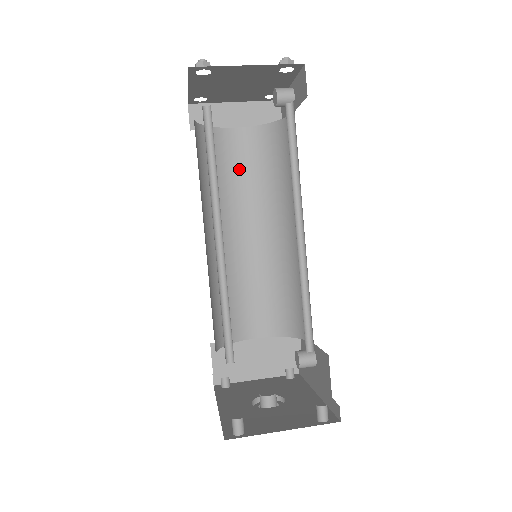
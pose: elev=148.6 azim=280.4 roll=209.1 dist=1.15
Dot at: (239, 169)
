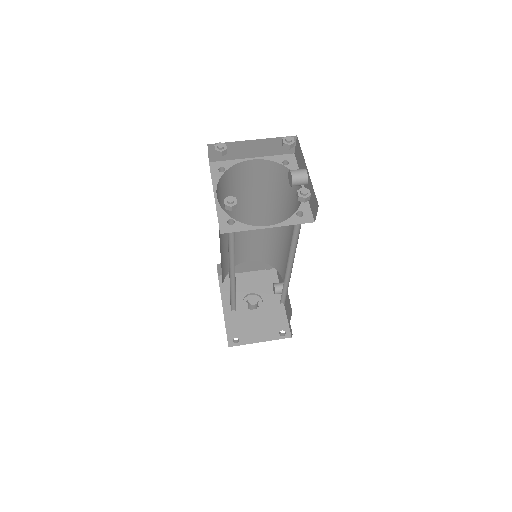
Dot at: (250, 185)
